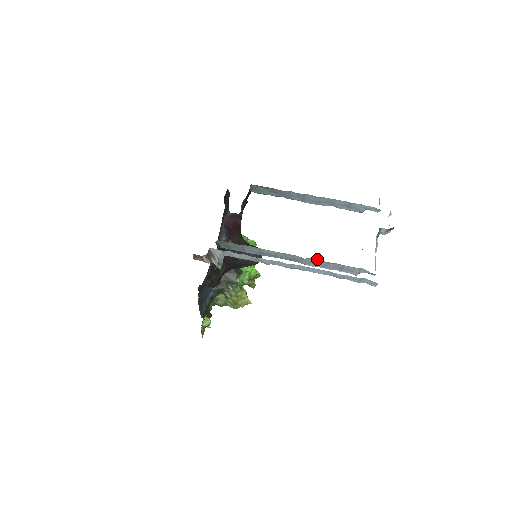
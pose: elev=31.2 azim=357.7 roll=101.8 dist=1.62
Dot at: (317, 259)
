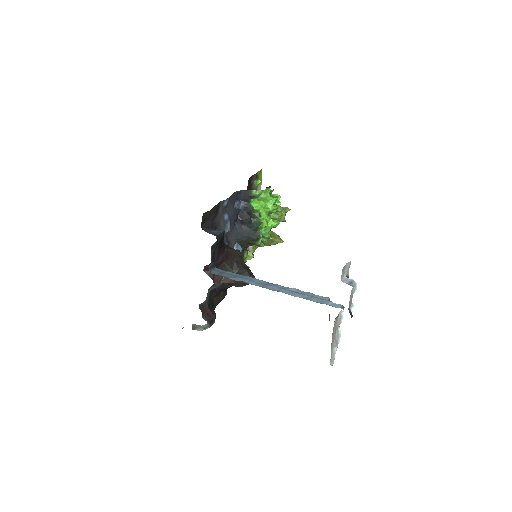
Dot at: occluded
